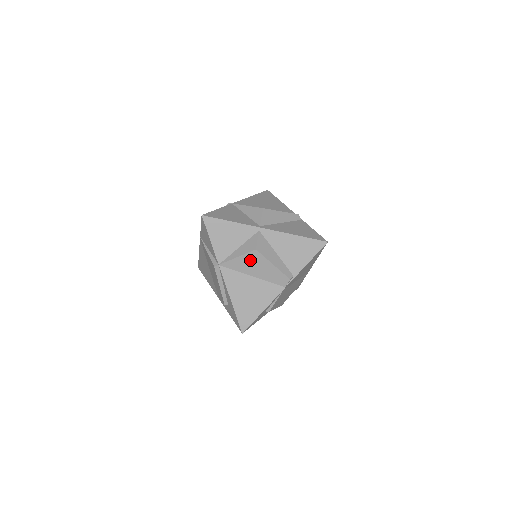
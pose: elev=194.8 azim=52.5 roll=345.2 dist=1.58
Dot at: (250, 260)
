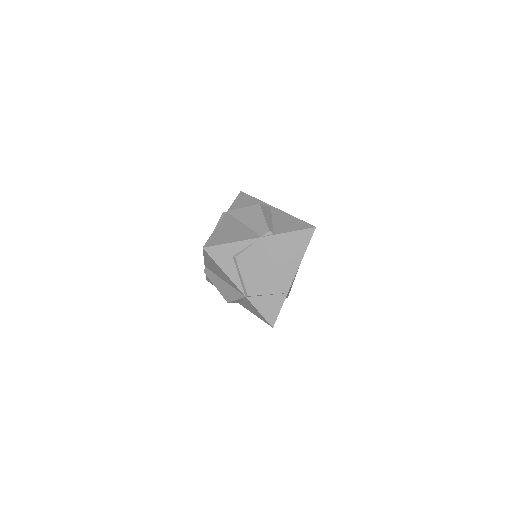
Dot at: (250, 211)
